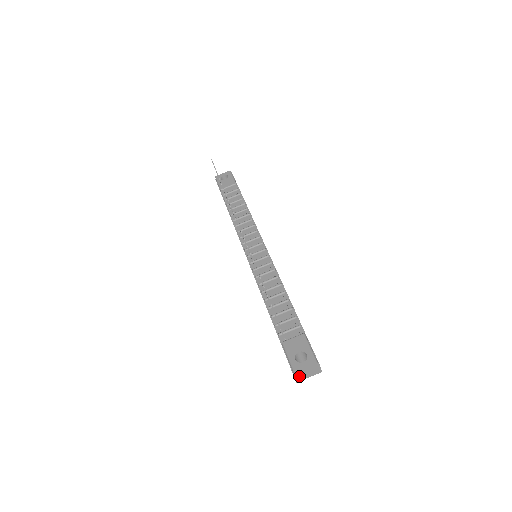
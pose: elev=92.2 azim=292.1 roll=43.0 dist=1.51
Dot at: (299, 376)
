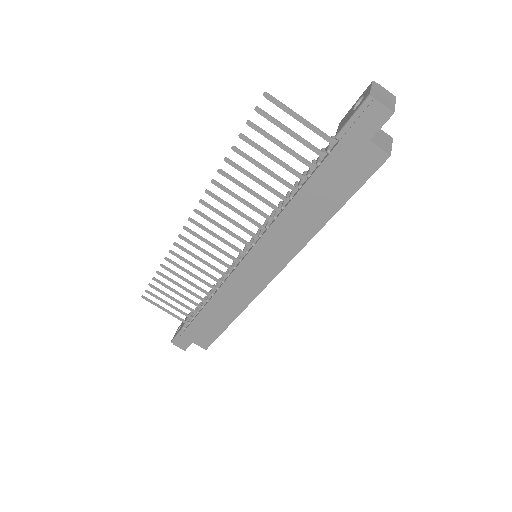
Dot at: (383, 102)
